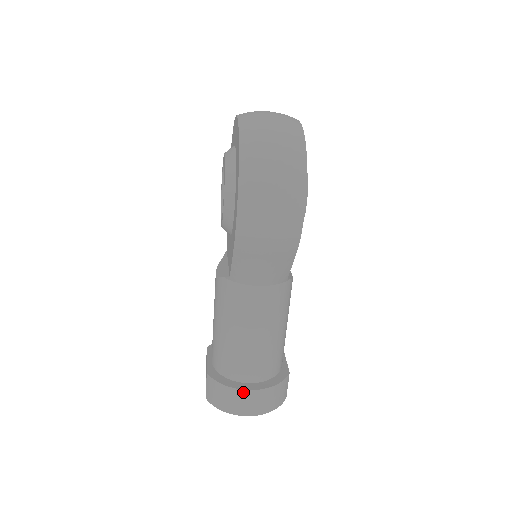
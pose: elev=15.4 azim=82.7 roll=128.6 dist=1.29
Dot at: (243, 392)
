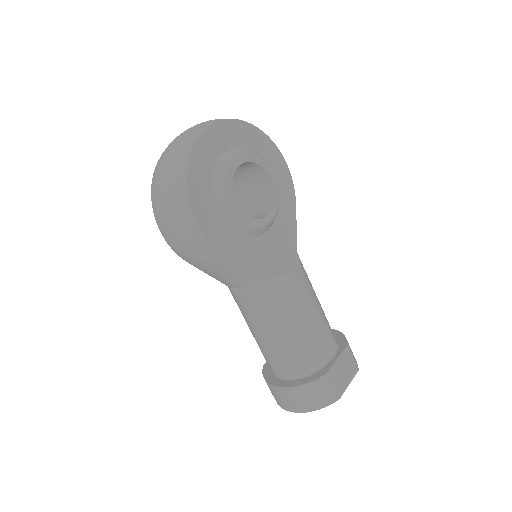
Dot at: (275, 388)
